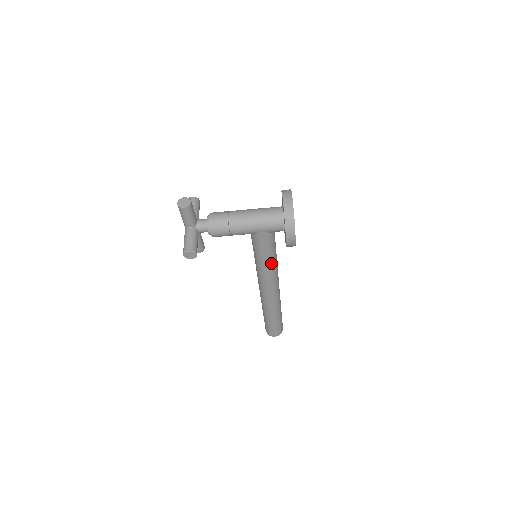
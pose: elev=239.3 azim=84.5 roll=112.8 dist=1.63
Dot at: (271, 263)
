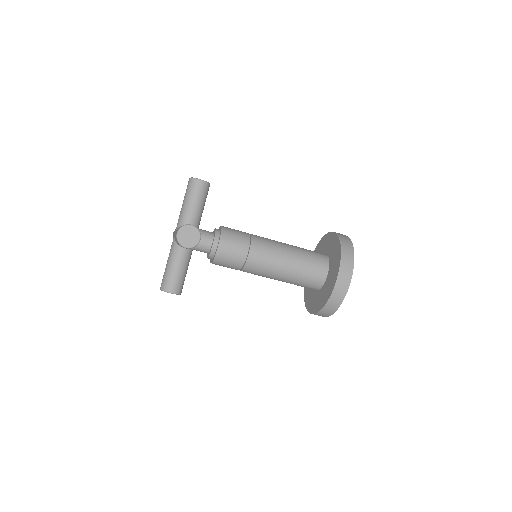
Dot at: occluded
